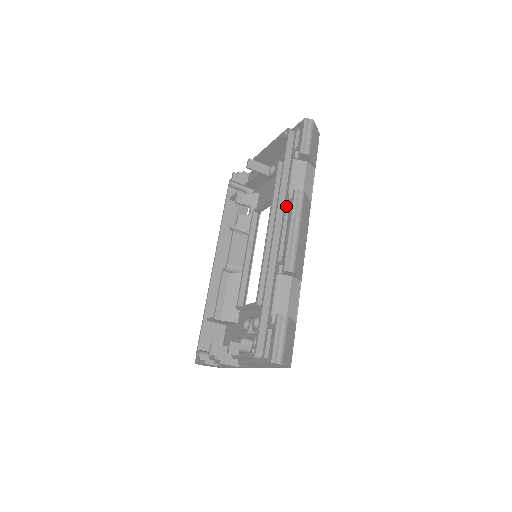
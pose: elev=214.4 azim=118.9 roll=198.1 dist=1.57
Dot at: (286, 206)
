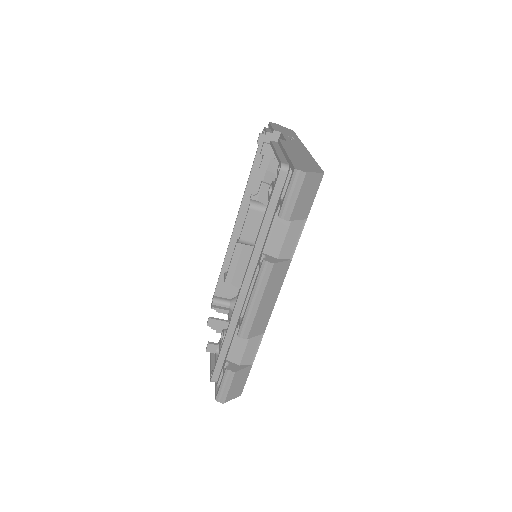
Dot at: (258, 265)
